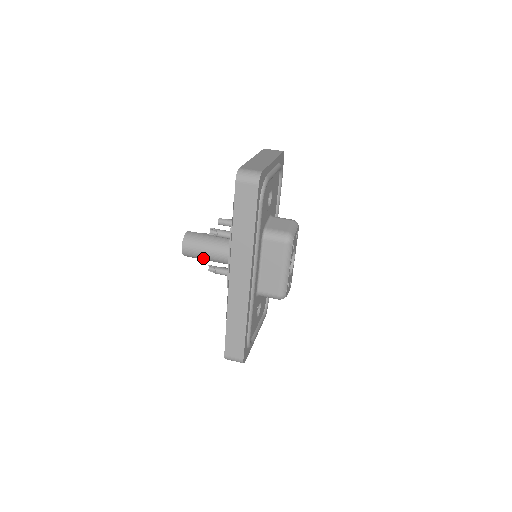
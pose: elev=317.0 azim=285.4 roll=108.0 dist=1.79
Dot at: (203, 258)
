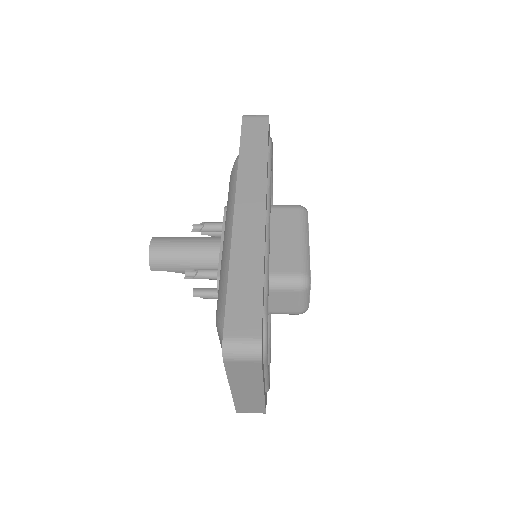
Dot at: (180, 256)
